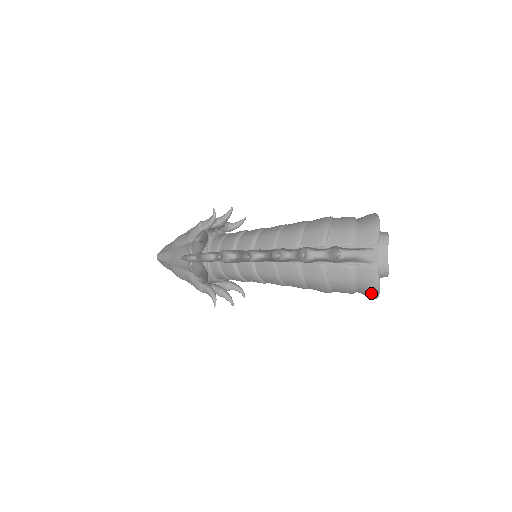
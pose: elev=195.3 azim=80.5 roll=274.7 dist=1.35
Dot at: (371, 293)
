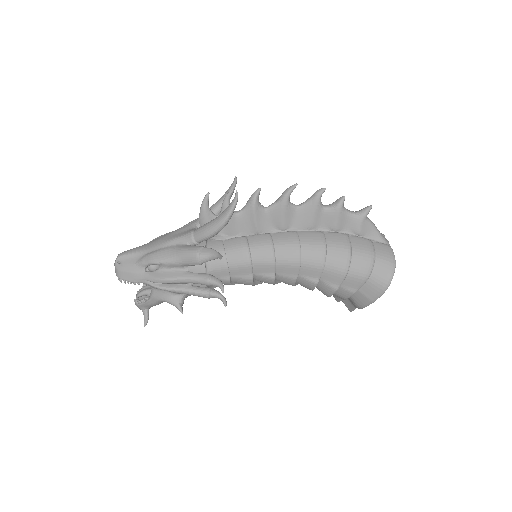
Dot at: (387, 271)
